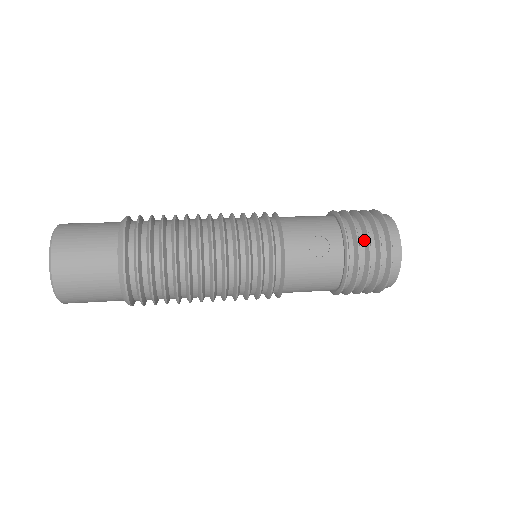
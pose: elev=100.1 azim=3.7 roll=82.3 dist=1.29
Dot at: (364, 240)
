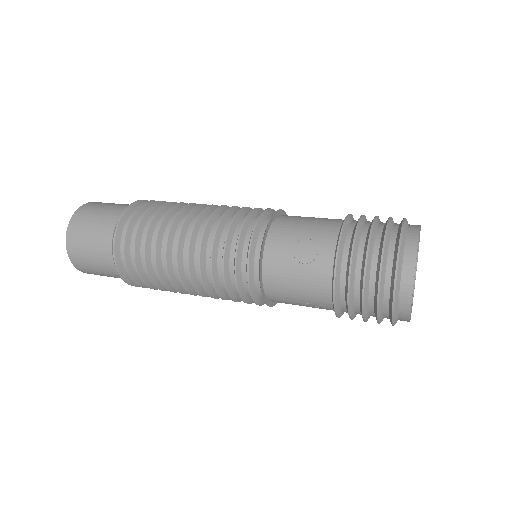
Dot at: (364, 251)
